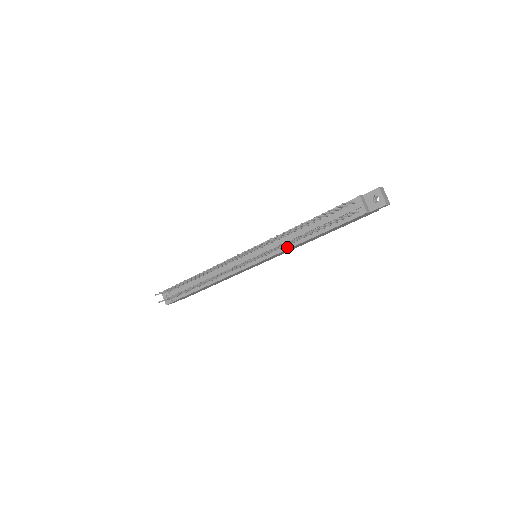
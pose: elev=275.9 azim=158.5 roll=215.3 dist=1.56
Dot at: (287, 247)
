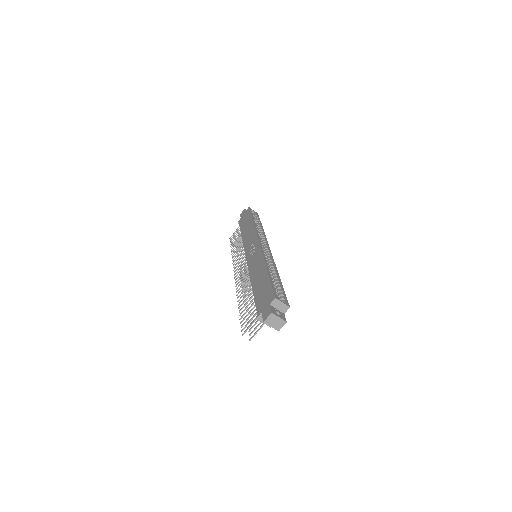
Dot at: occluded
